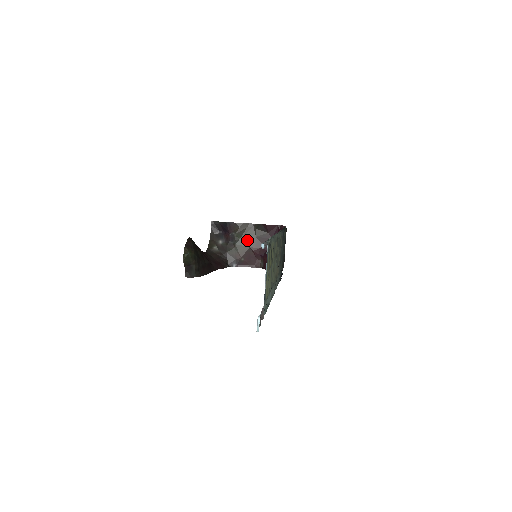
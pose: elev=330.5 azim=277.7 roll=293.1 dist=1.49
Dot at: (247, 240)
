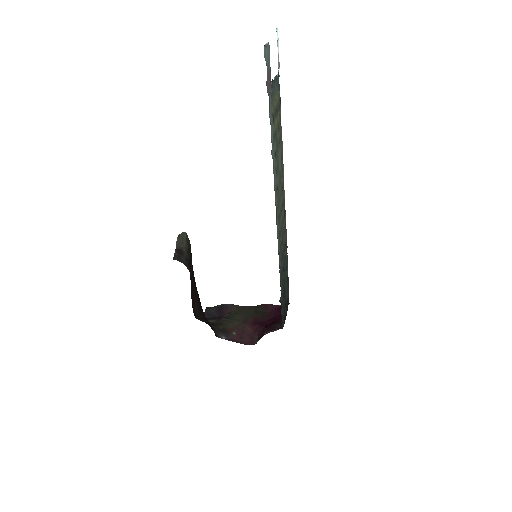
Dot at: (243, 317)
